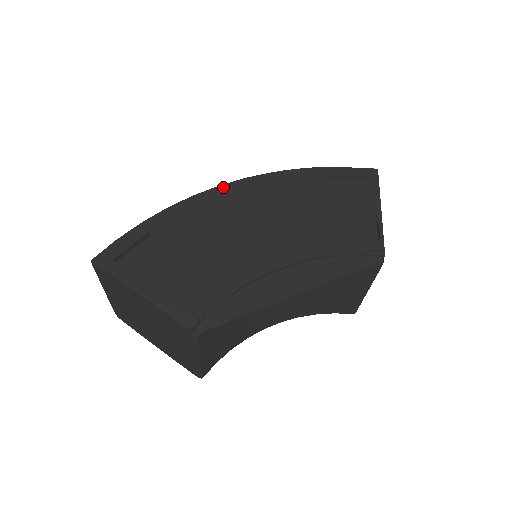
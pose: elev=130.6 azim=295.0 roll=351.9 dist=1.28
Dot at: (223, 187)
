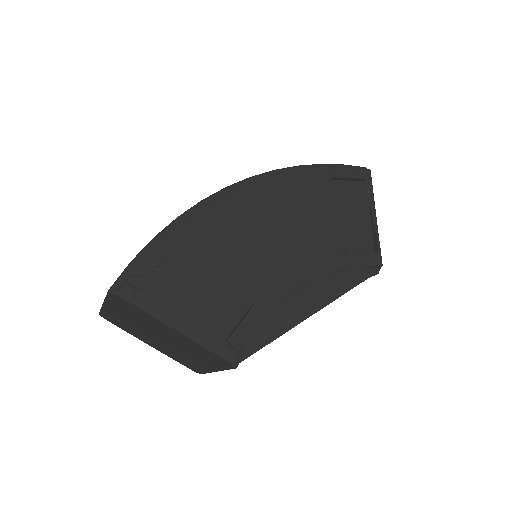
Dot at: (235, 192)
